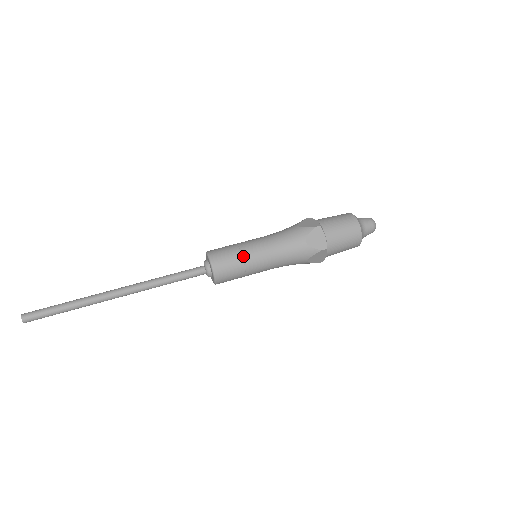
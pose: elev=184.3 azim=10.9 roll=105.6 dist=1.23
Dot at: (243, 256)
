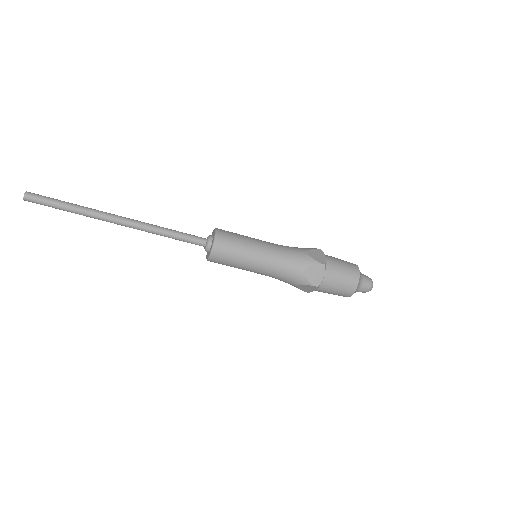
Dot at: (247, 238)
